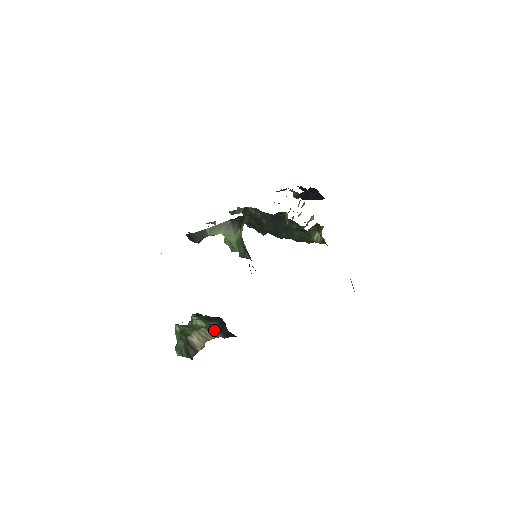
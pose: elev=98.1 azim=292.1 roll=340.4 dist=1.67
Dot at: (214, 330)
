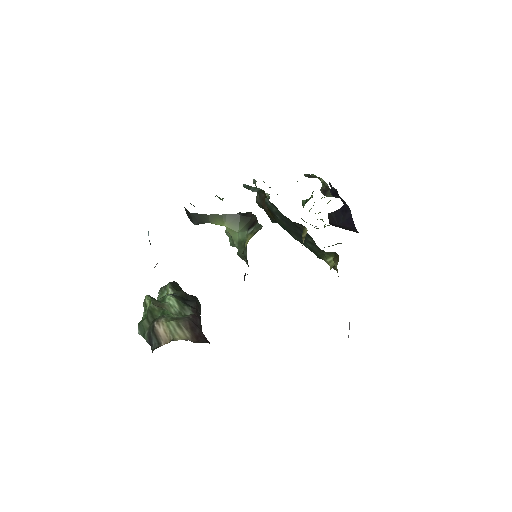
Dot at: (185, 328)
